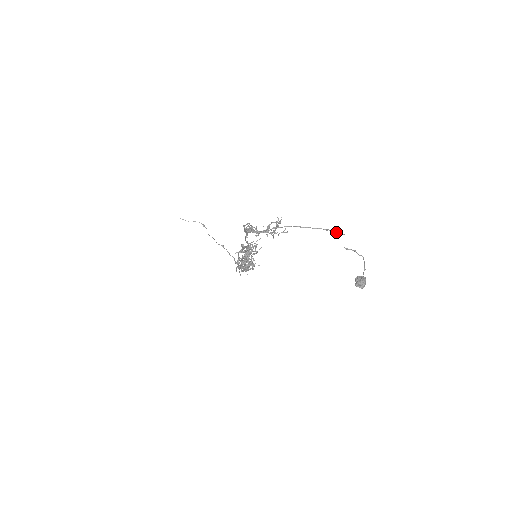
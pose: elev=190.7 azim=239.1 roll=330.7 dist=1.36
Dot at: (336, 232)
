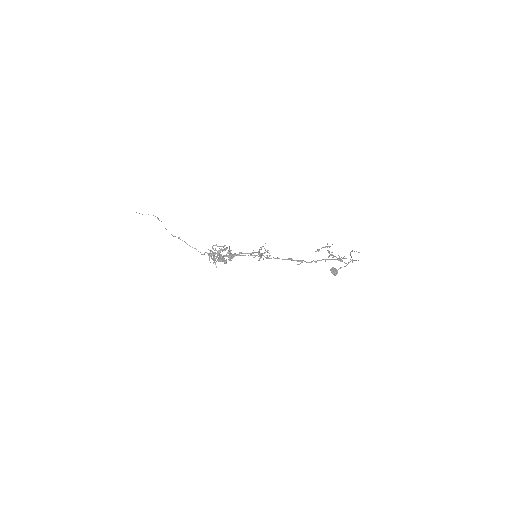
Dot at: (358, 252)
